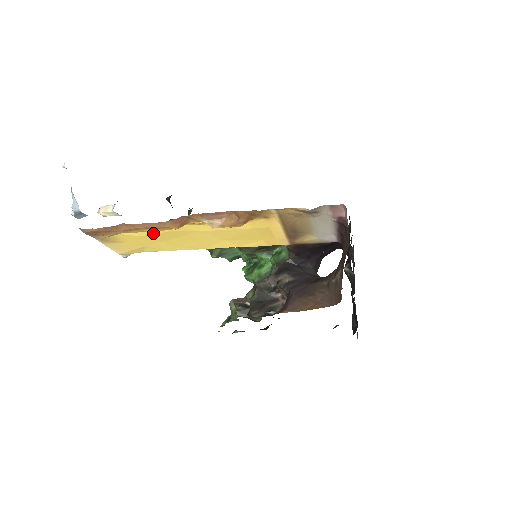
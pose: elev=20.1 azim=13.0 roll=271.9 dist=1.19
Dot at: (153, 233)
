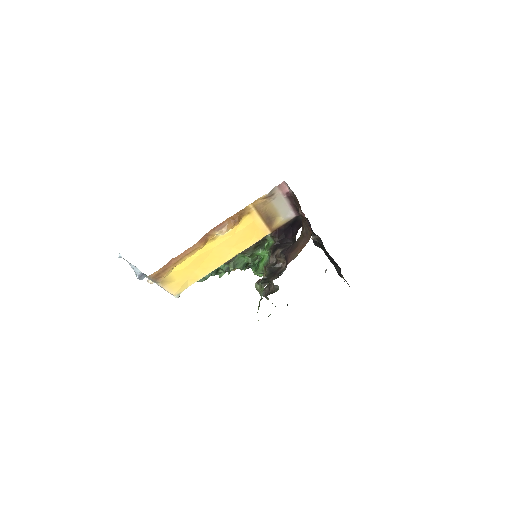
Dot at: (190, 262)
